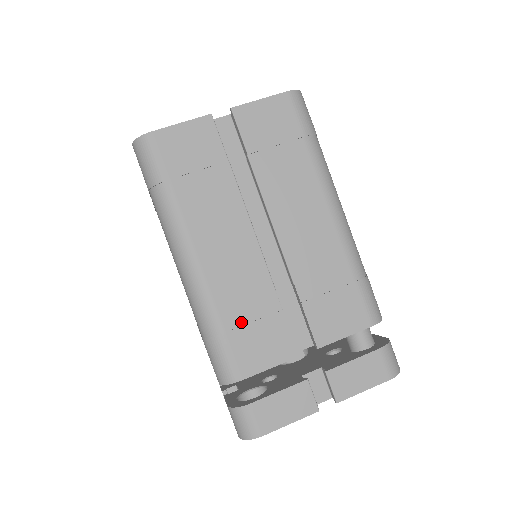
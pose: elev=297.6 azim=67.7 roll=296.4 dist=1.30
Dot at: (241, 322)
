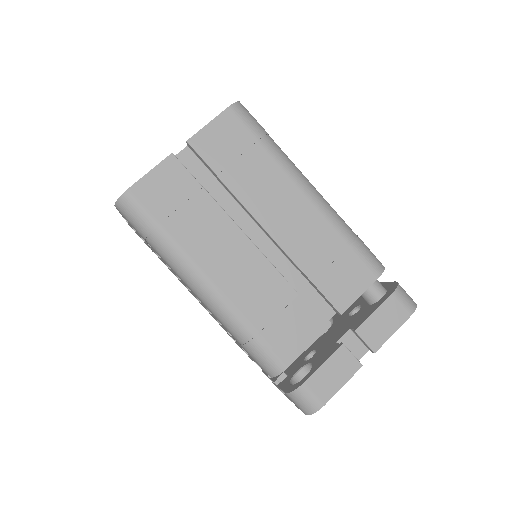
Dot at: (269, 319)
